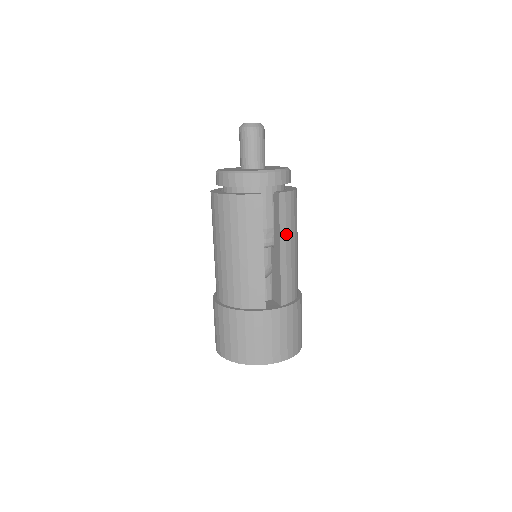
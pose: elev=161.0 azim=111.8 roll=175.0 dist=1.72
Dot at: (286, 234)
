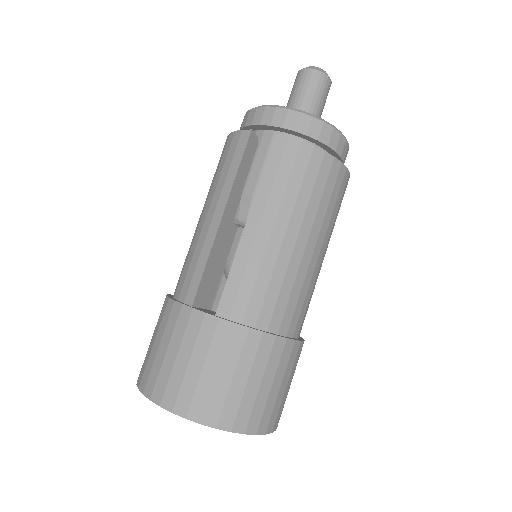
Dot at: (268, 202)
